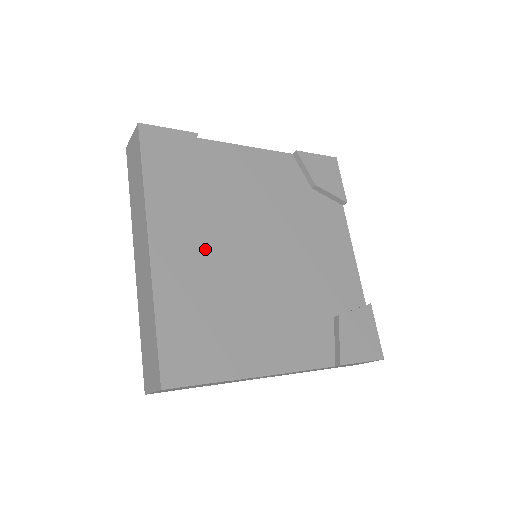
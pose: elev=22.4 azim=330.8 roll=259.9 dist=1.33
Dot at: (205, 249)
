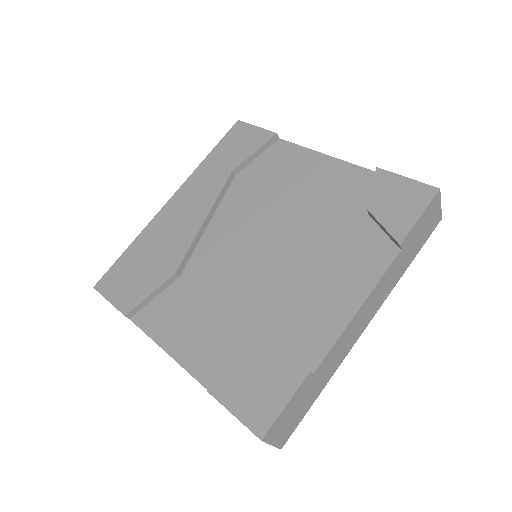
Dot at: (198, 219)
